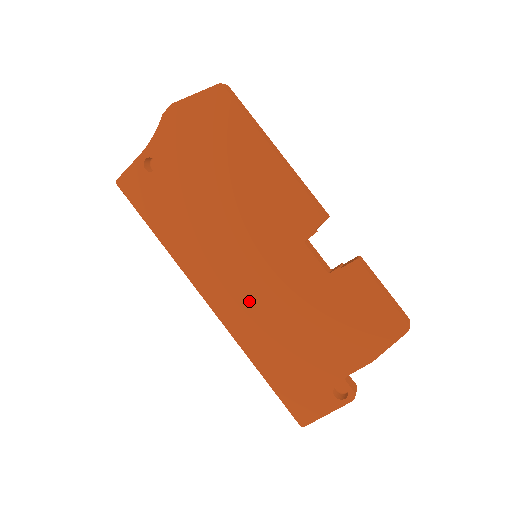
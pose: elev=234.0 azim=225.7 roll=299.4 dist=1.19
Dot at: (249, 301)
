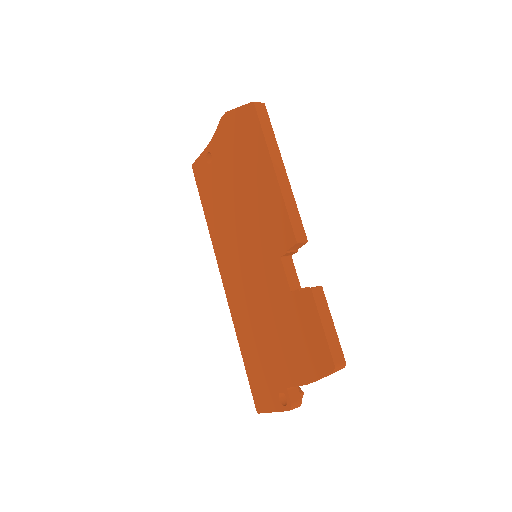
Dot at: (243, 291)
